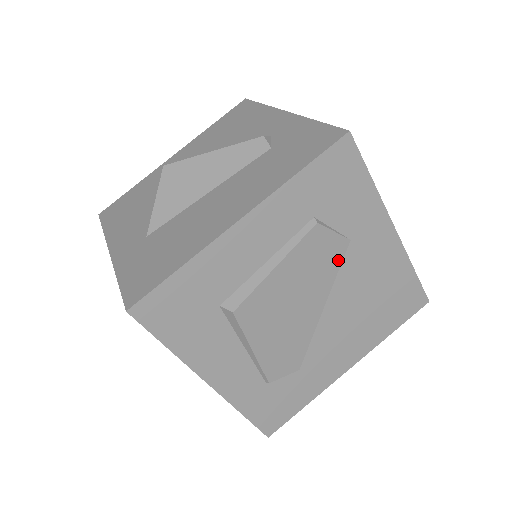
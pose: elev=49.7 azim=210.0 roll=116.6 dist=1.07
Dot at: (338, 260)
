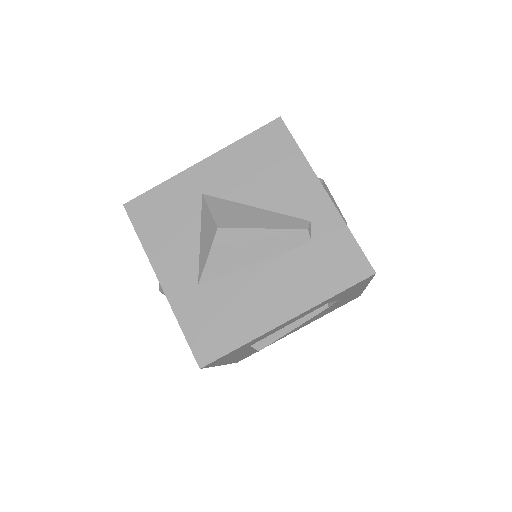
Dot at: occluded
